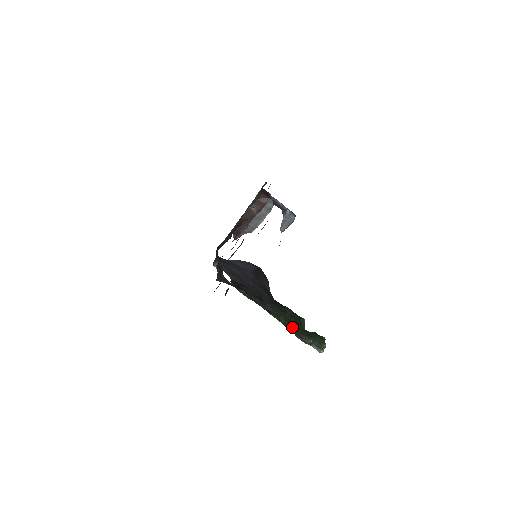
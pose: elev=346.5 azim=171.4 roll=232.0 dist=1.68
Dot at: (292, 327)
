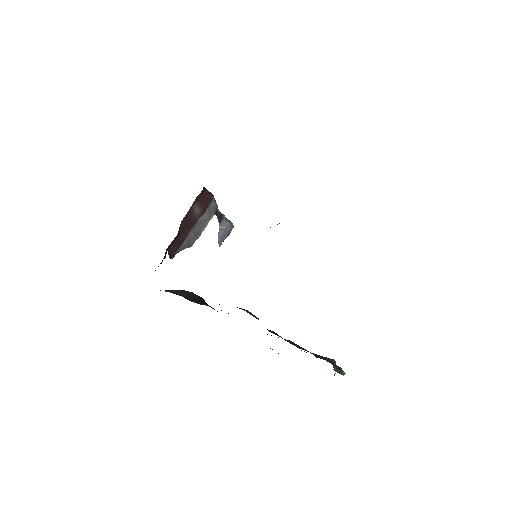
Dot at: (307, 351)
